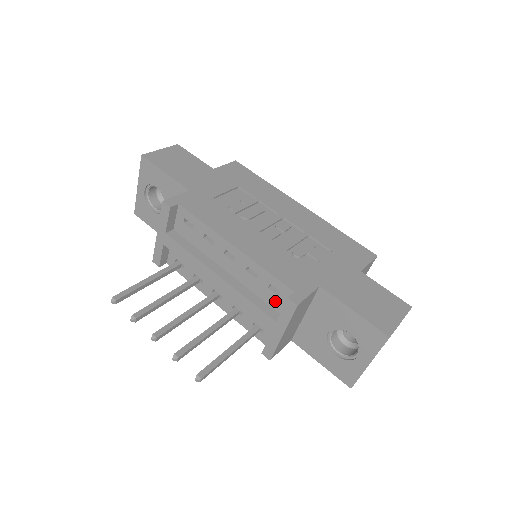
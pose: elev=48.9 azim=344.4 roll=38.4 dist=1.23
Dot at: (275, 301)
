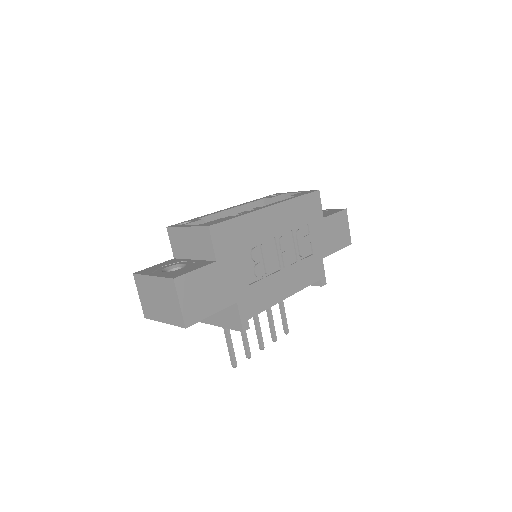
Dot at: occluded
